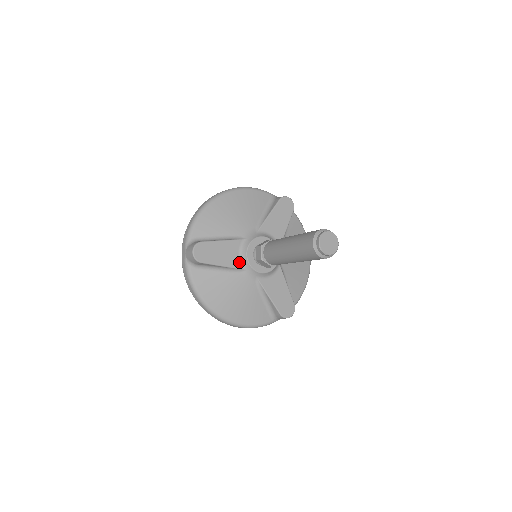
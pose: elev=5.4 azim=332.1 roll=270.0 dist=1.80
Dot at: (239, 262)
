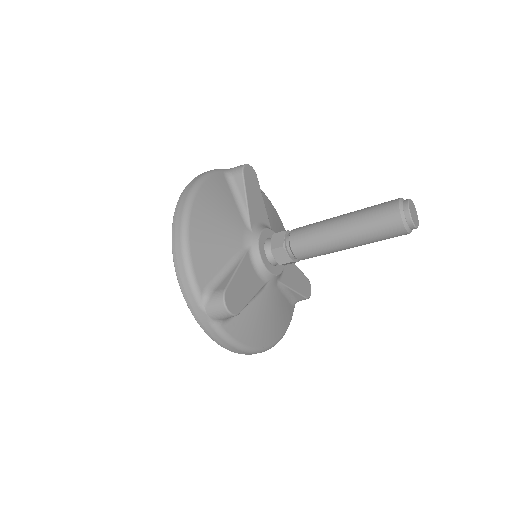
Dot at: (260, 279)
